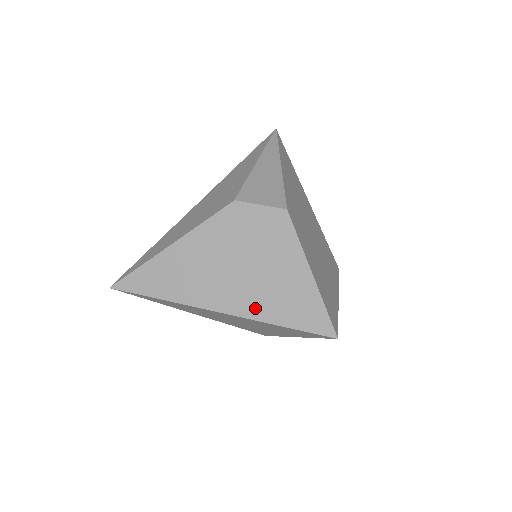
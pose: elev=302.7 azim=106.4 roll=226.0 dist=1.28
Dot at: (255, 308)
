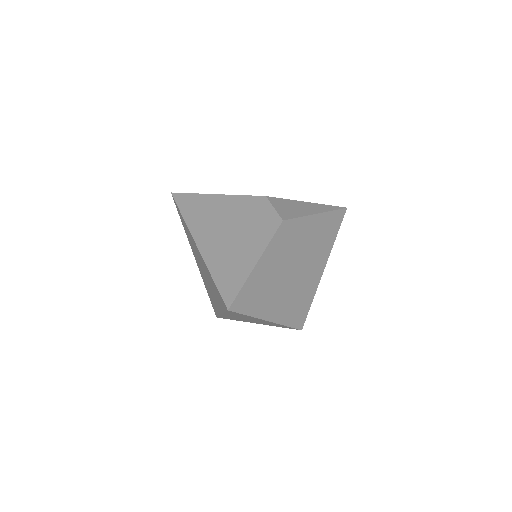
Dot at: (213, 257)
